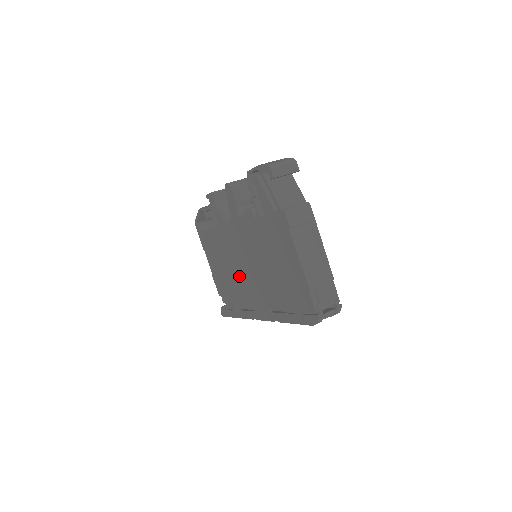
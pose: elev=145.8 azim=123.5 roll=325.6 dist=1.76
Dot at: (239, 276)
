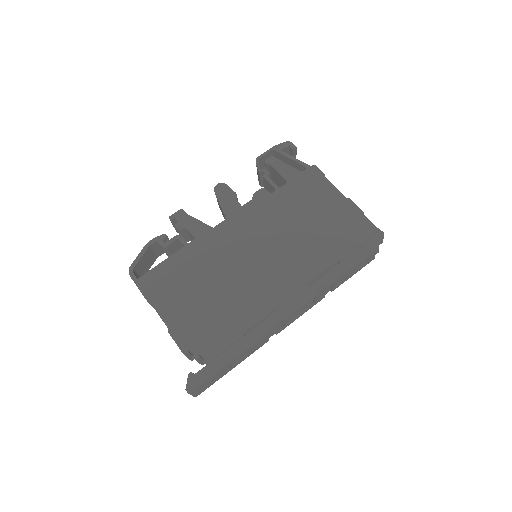
Dot at: (242, 280)
